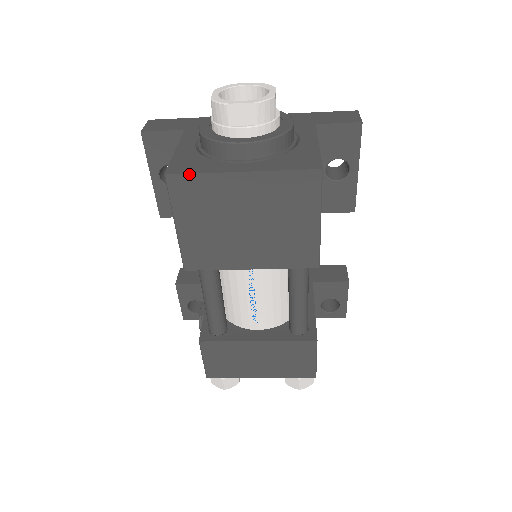
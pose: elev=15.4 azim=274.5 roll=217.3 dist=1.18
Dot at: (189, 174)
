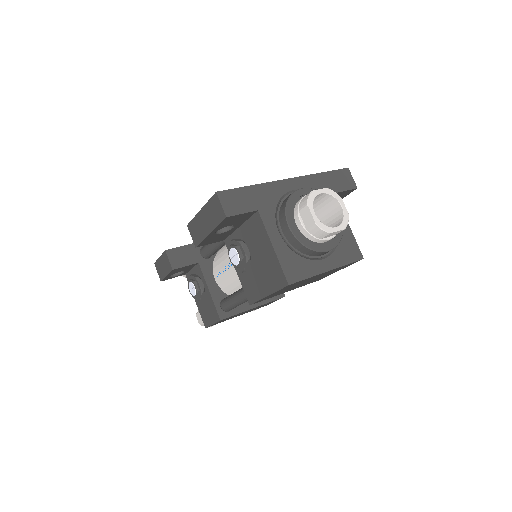
Dot at: (302, 280)
